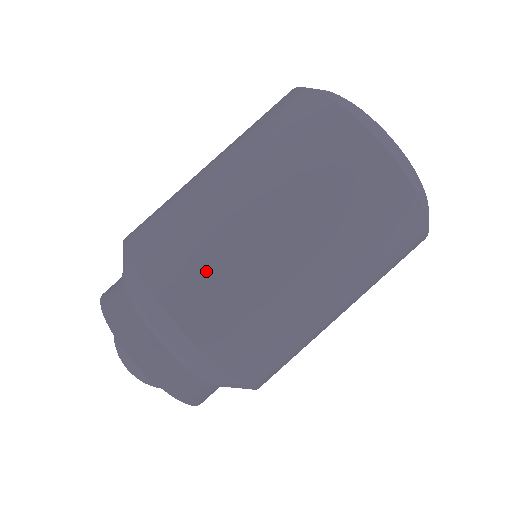
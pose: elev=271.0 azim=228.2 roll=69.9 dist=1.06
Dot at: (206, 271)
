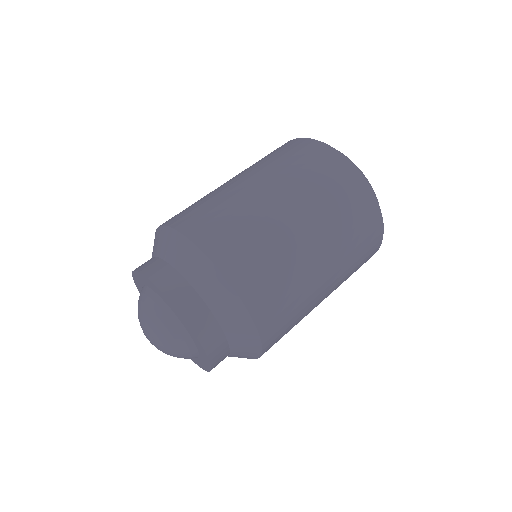
Dot at: occluded
